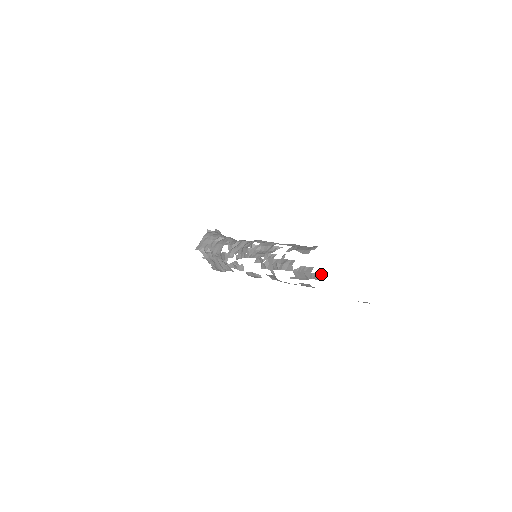
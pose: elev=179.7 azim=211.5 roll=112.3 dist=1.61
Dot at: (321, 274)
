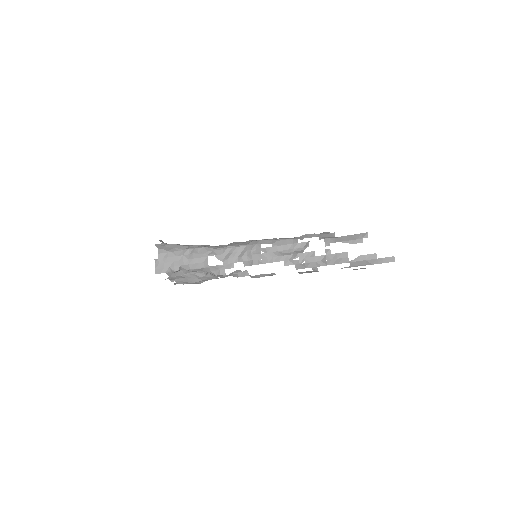
Dot at: (390, 257)
